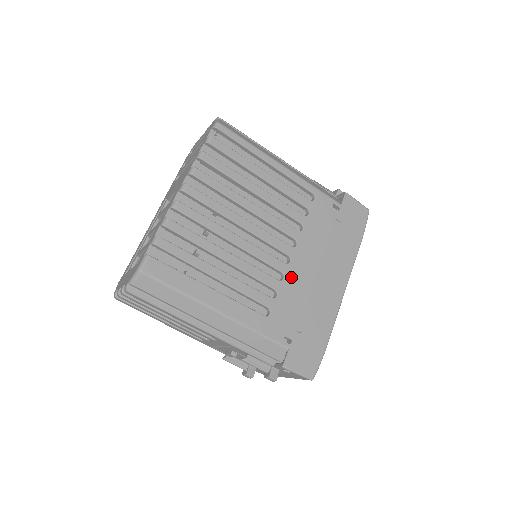
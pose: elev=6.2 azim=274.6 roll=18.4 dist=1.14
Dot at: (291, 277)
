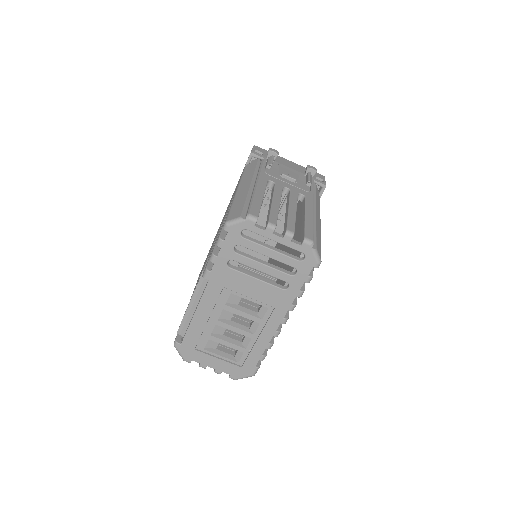
Dot at: occluded
